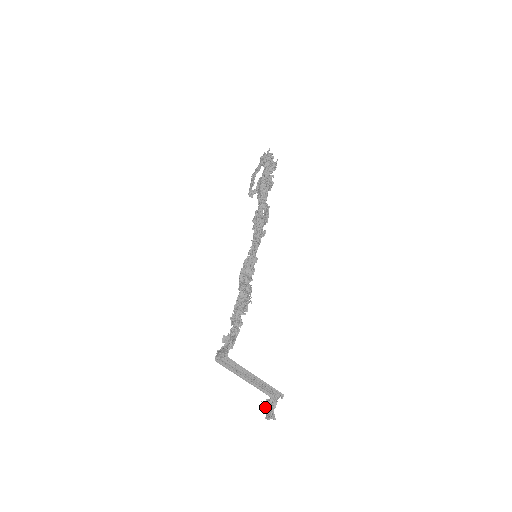
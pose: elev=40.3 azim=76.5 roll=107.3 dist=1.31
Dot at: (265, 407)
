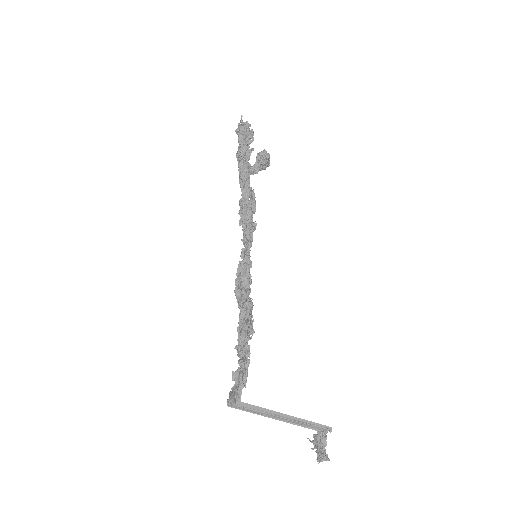
Dot at: (314, 445)
